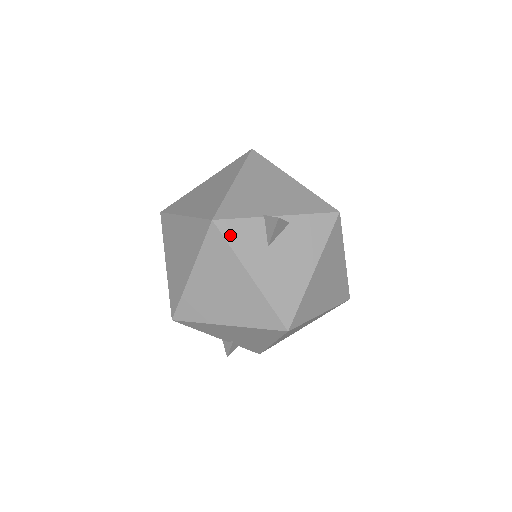
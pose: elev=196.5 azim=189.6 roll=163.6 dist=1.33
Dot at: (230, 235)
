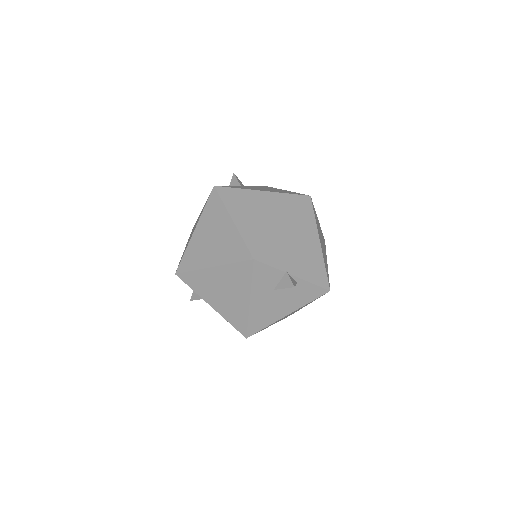
Dot at: (257, 273)
